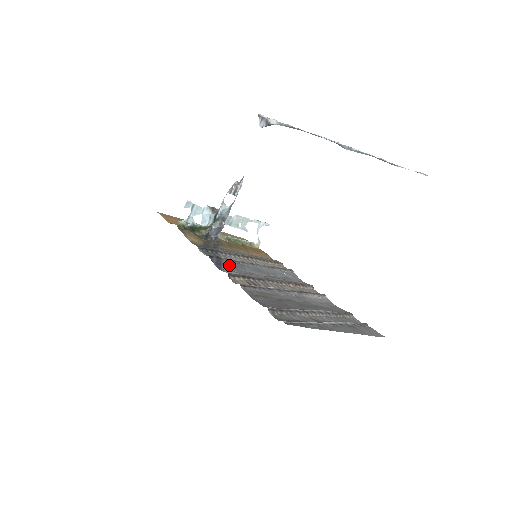
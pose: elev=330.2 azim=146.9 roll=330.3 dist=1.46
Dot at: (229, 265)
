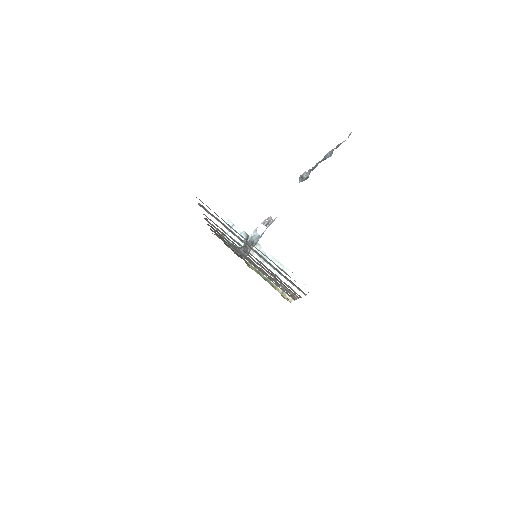
Dot at: occluded
